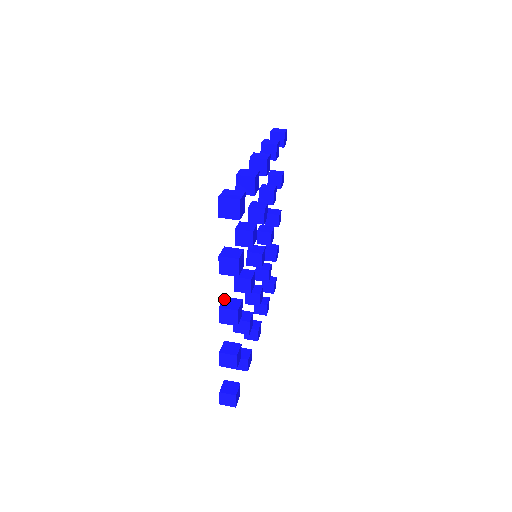
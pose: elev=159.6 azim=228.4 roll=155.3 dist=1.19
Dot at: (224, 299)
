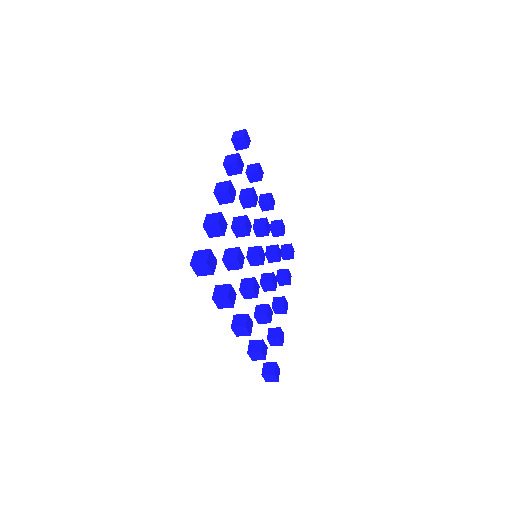
Dot at: (273, 309)
